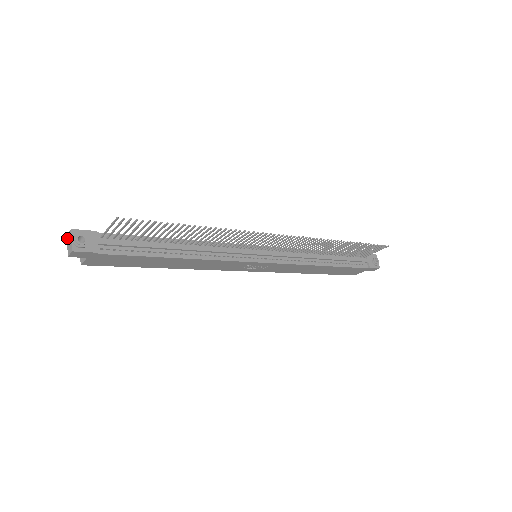
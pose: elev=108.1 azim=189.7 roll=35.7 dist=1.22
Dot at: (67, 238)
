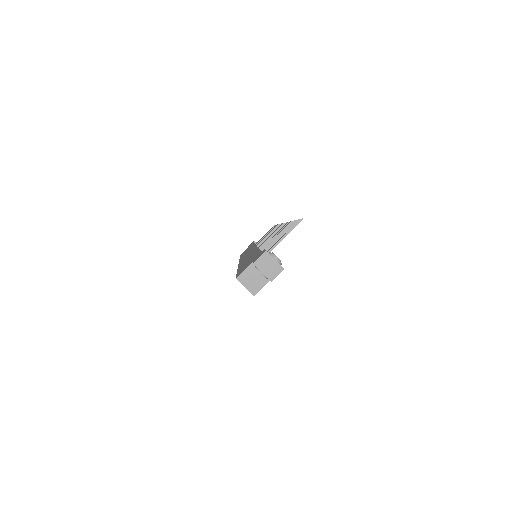
Dot at: (257, 265)
